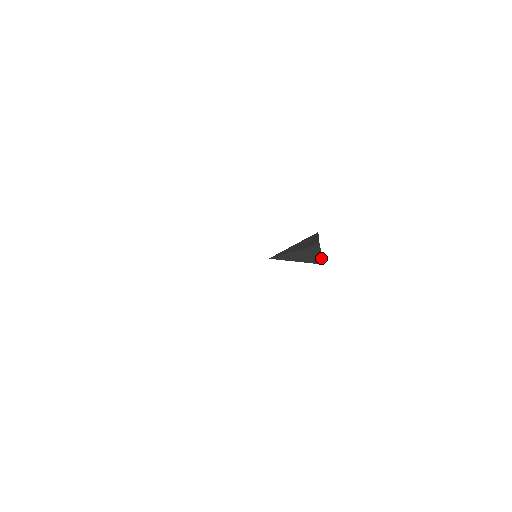
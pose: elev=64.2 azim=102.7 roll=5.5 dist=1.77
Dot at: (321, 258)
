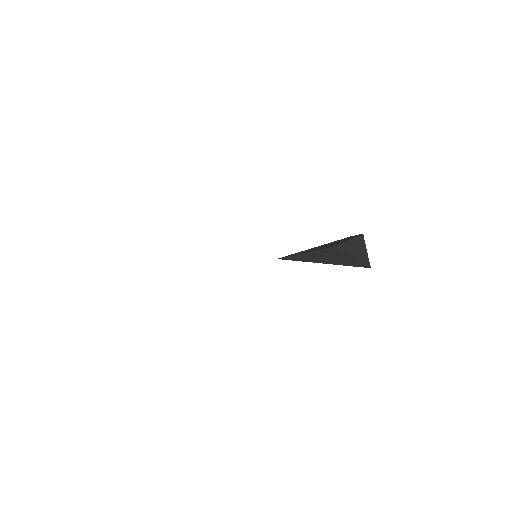
Dot at: (365, 258)
